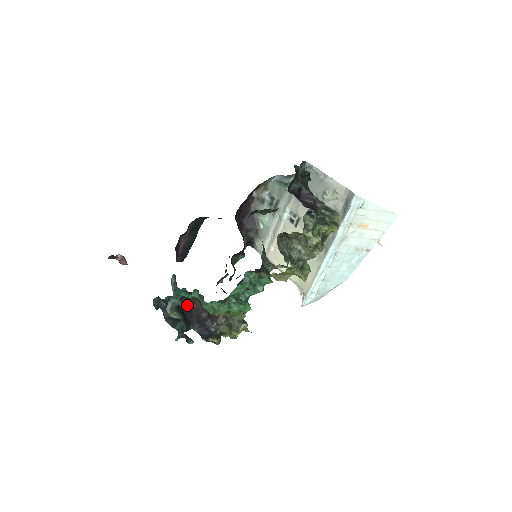
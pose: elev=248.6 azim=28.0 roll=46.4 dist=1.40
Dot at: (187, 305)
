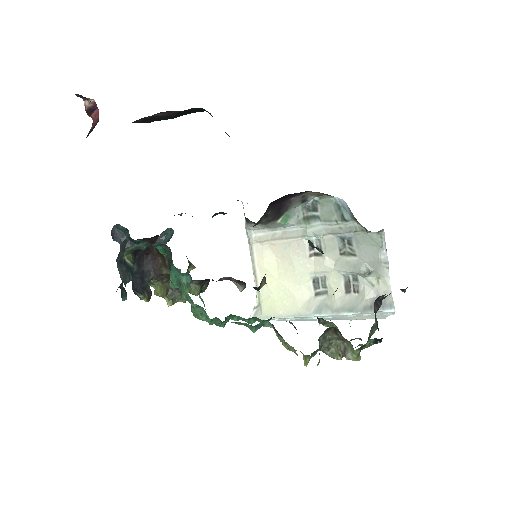
Dot at: occluded
